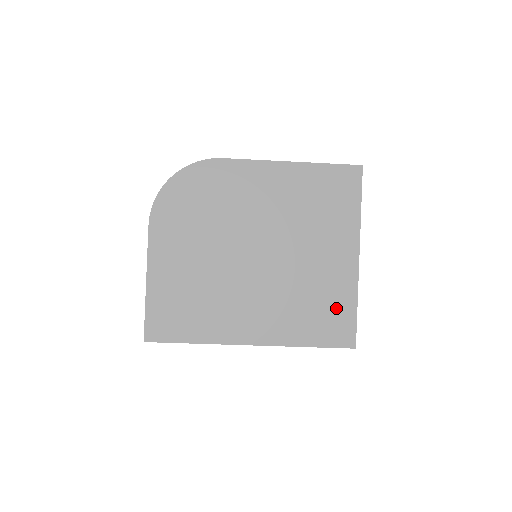
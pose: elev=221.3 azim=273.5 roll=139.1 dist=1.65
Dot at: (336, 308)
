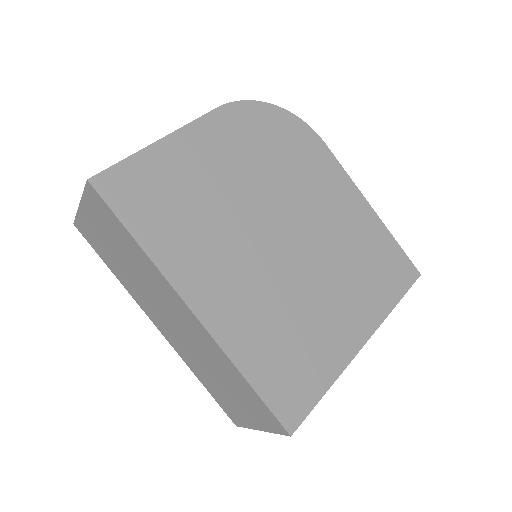
Dot at: (307, 370)
